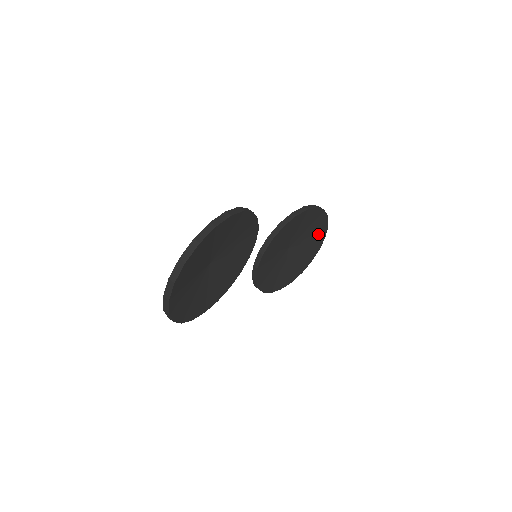
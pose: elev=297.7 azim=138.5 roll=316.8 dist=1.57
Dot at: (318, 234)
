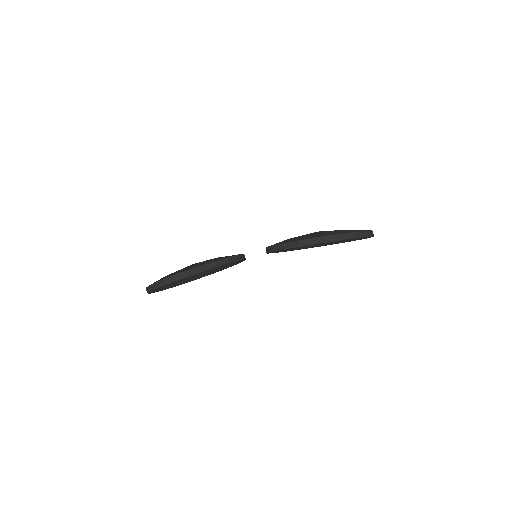
Dot at: occluded
